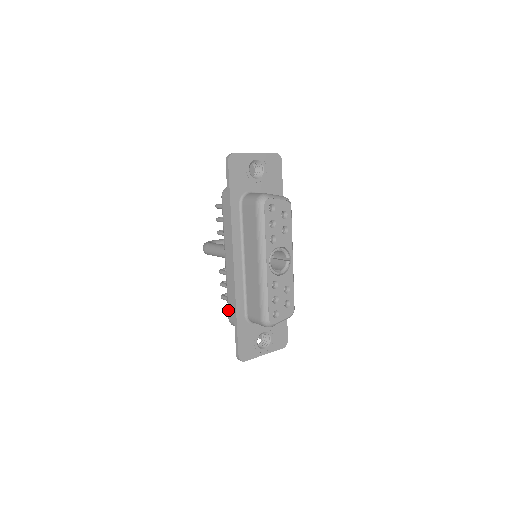
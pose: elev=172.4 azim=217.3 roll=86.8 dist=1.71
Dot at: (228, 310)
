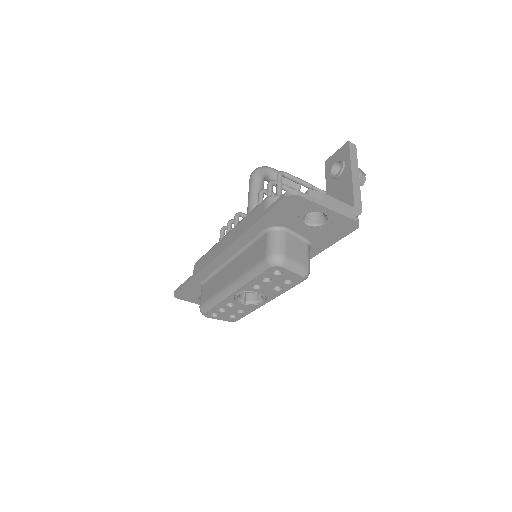
Dot at: (199, 260)
